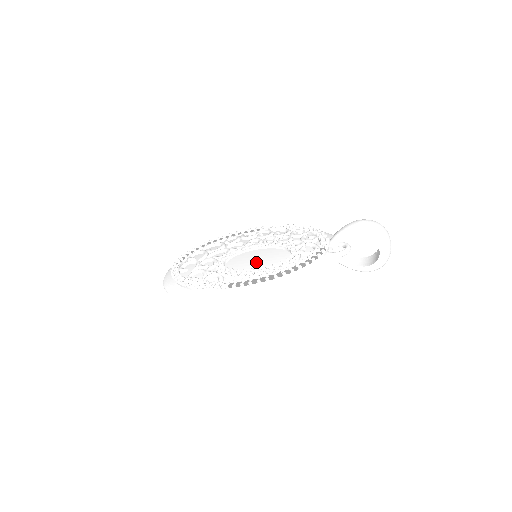
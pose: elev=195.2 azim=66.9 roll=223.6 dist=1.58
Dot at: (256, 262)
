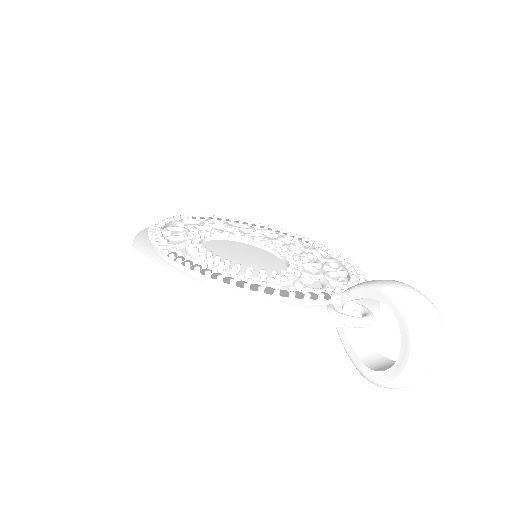
Dot at: (238, 256)
